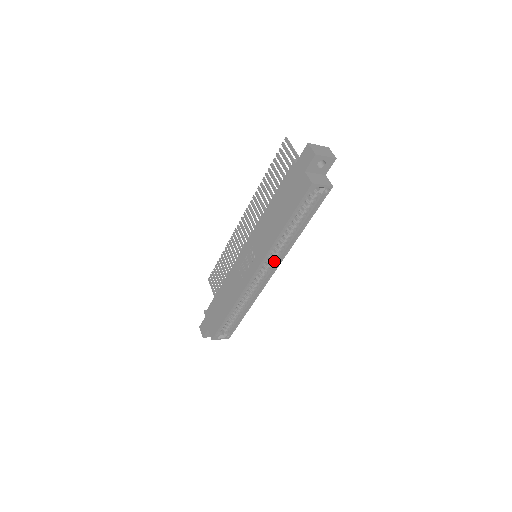
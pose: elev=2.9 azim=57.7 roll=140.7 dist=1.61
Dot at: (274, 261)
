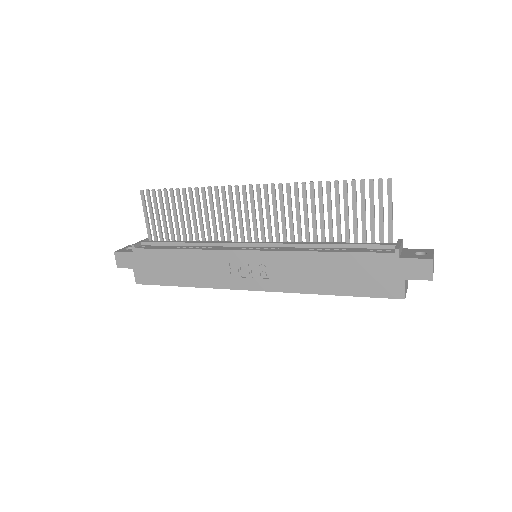
Dot at: occluded
